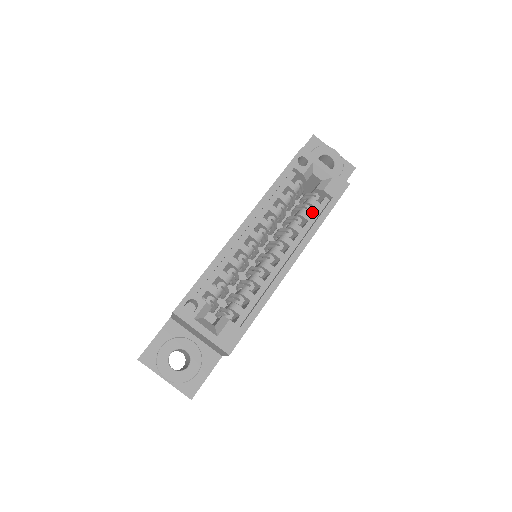
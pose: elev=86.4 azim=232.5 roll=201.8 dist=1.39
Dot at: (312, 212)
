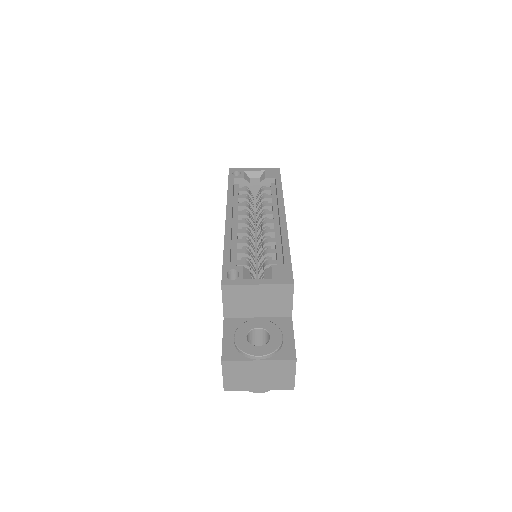
Dot at: occluded
